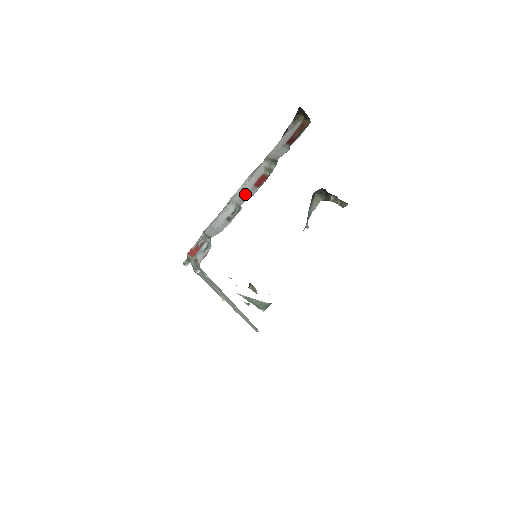
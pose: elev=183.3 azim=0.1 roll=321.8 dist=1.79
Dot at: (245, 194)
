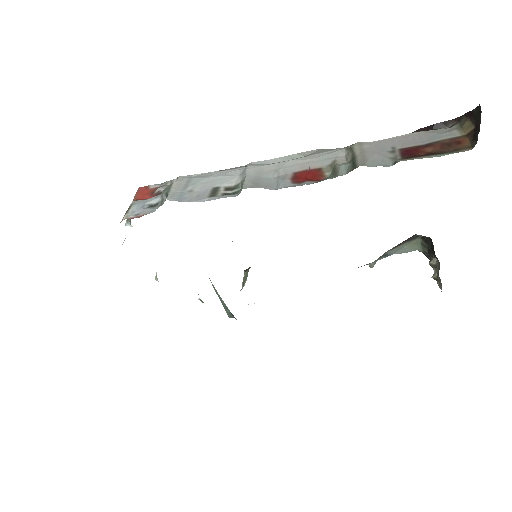
Dot at: (270, 175)
